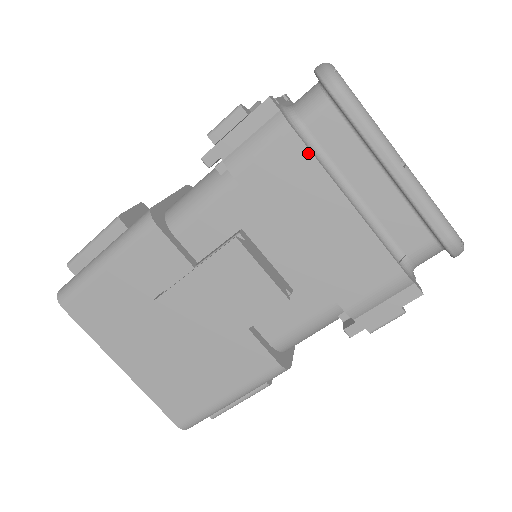
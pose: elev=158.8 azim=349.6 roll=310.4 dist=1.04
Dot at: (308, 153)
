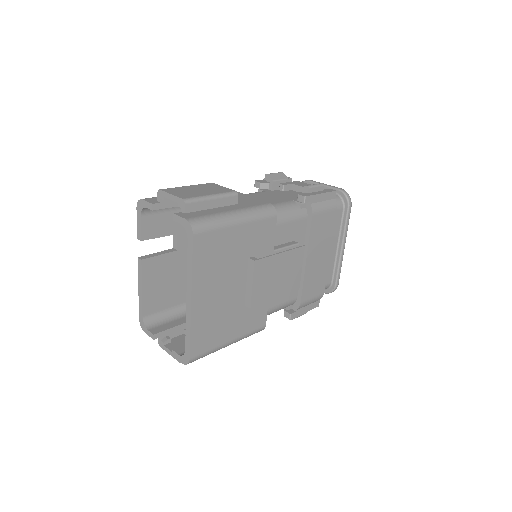
Dot at: (334, 223)
